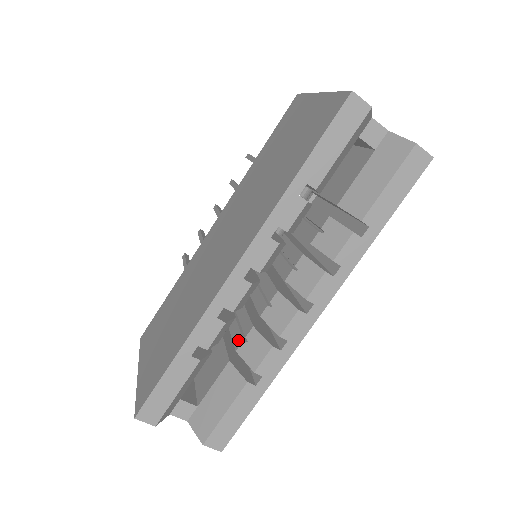
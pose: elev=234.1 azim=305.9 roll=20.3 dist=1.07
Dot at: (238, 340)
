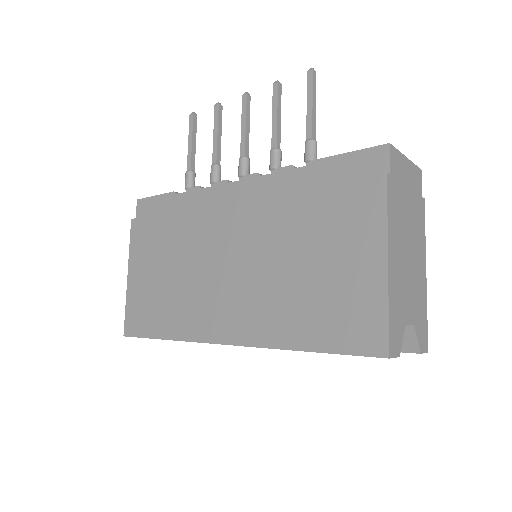
Dot at: occluded
